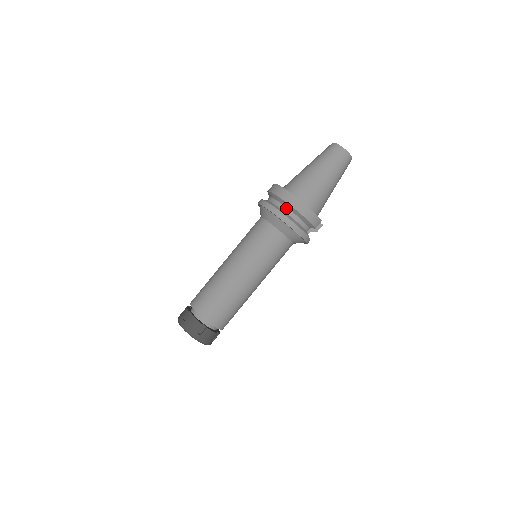
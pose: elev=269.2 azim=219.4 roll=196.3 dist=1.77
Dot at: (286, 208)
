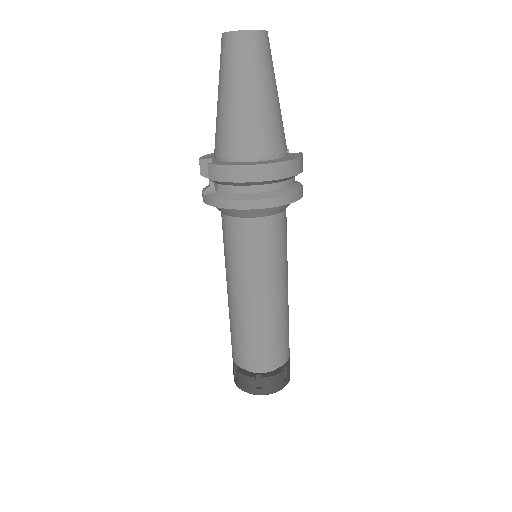
Dot at: (271, 185)
